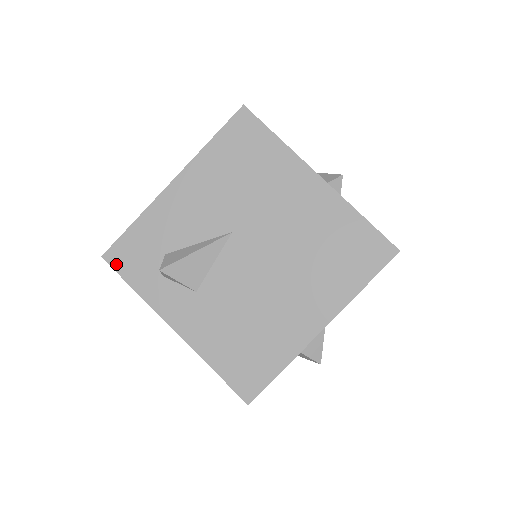
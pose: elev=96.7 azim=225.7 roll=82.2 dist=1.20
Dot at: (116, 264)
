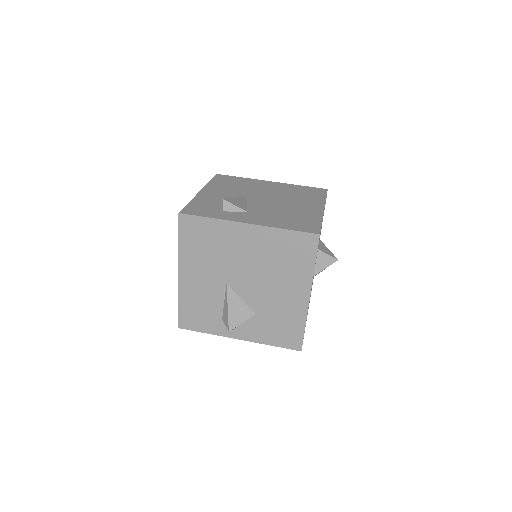
Dot at: (190, 213)
